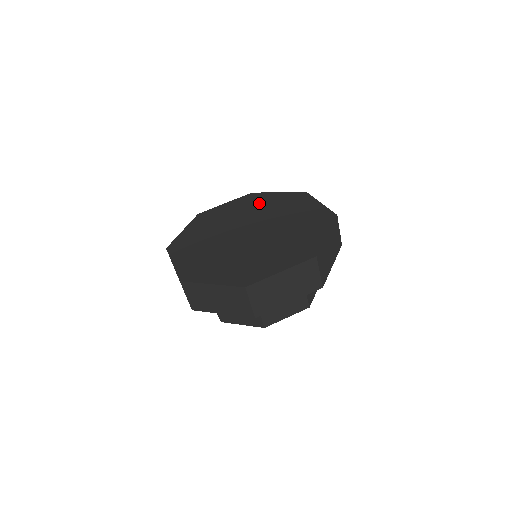
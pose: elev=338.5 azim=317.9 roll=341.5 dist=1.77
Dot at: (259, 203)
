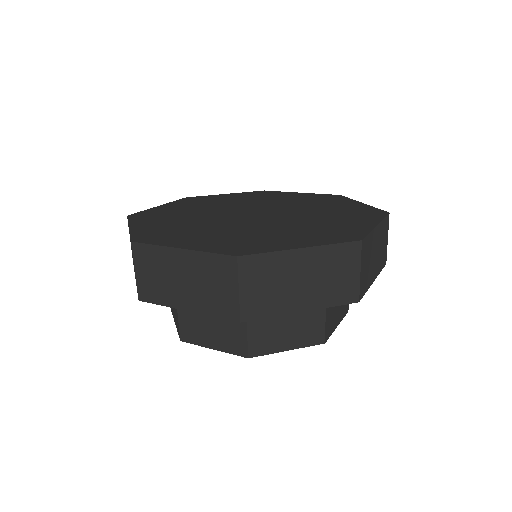
Dot at: (217, 200)
